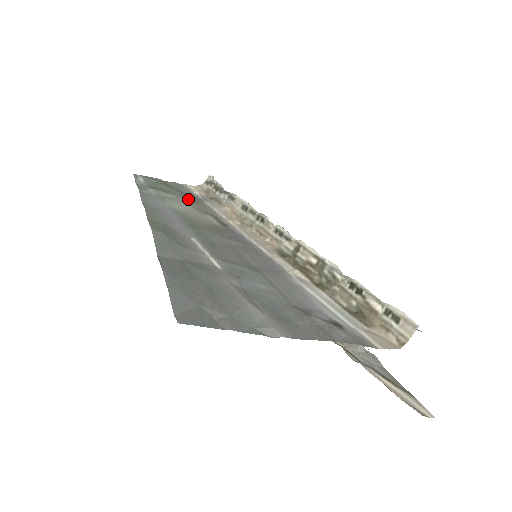
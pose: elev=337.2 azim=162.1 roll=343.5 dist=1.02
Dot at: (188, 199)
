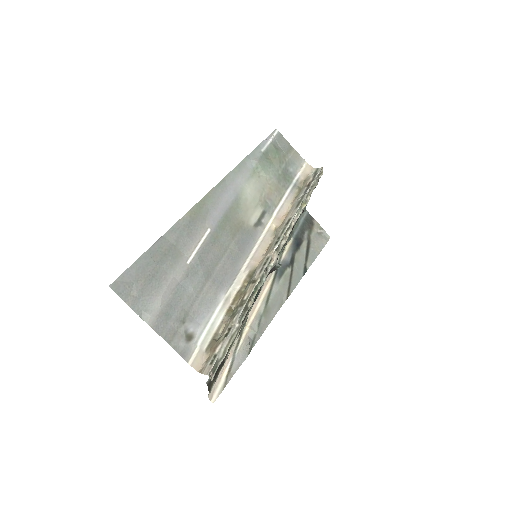
Dot at: (274, 182)
